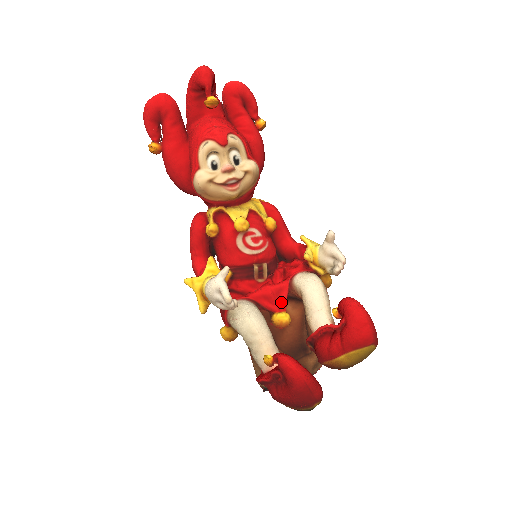
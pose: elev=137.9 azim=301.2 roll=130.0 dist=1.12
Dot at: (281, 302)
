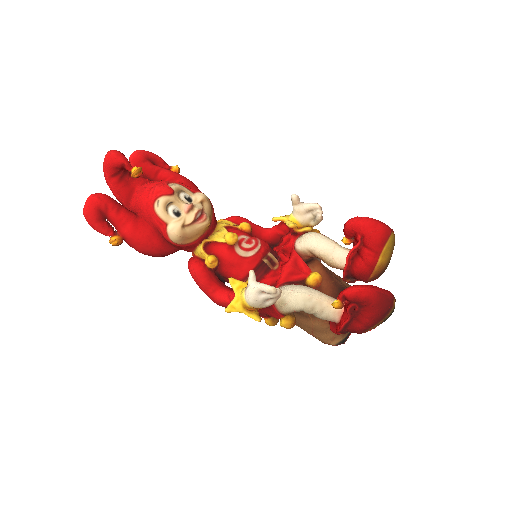
Dot at: (304, 268)
